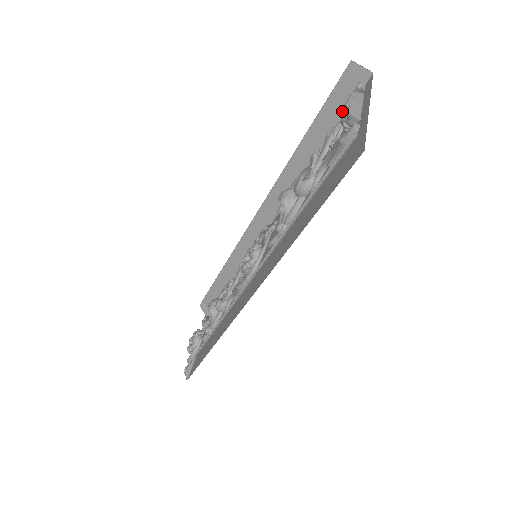
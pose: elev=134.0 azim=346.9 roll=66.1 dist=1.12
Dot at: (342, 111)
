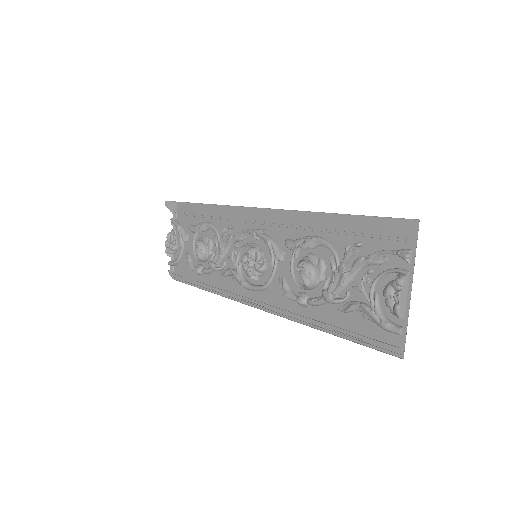
Dot at: (375, 216)
